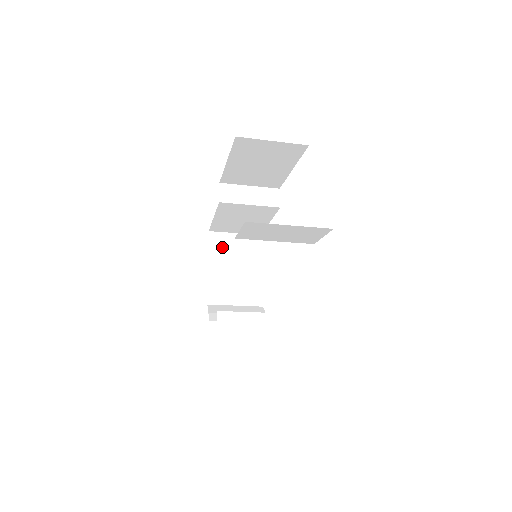
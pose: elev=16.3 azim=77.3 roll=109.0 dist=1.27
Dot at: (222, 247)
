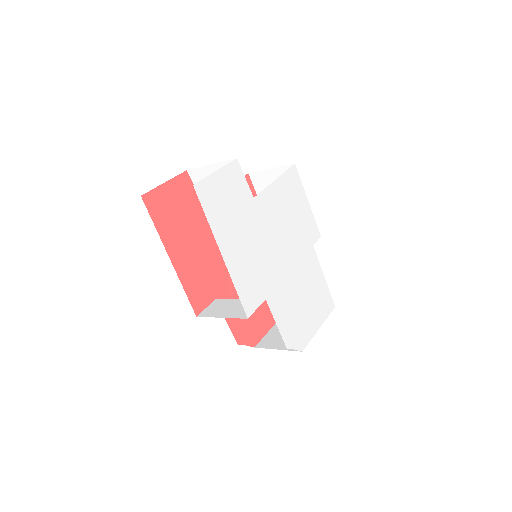
Dot at: occluded
